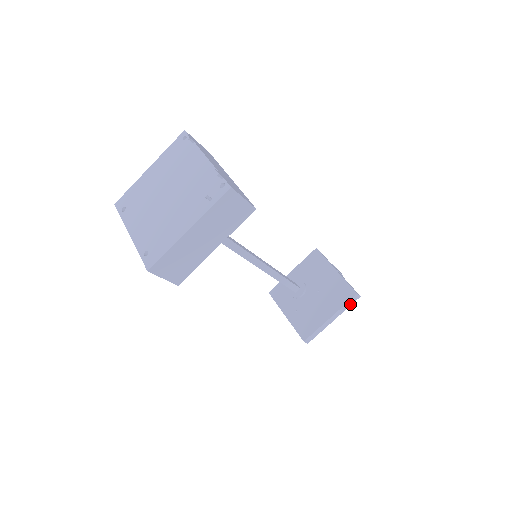
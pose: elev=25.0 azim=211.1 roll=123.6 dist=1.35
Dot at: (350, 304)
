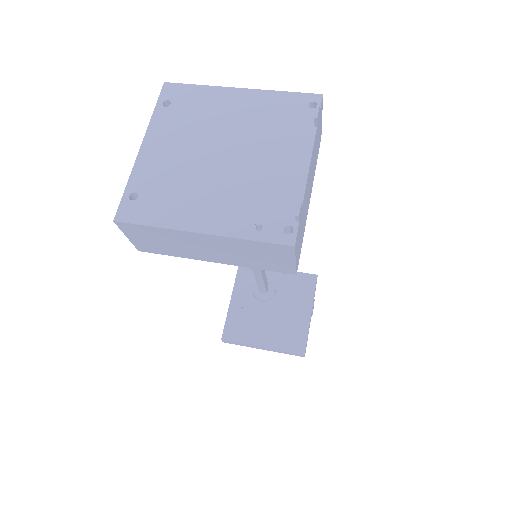
Dot at: (290, 353)
